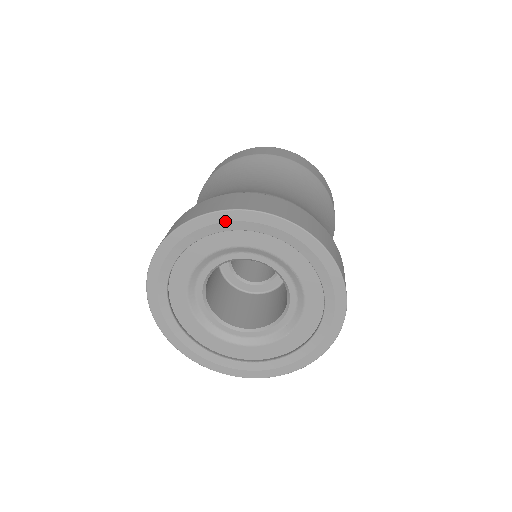
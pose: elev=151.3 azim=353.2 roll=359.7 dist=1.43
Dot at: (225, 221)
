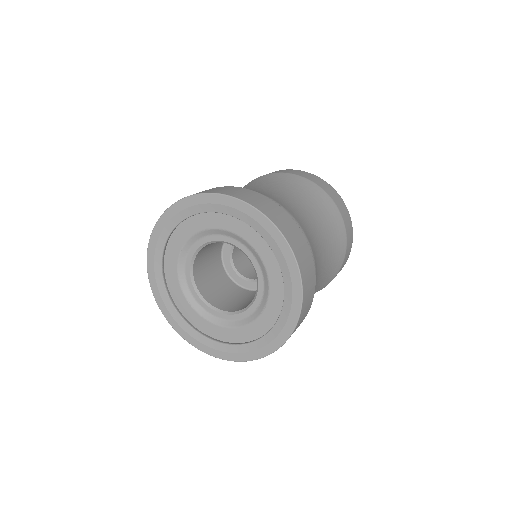
Dot at: (191, 205)
